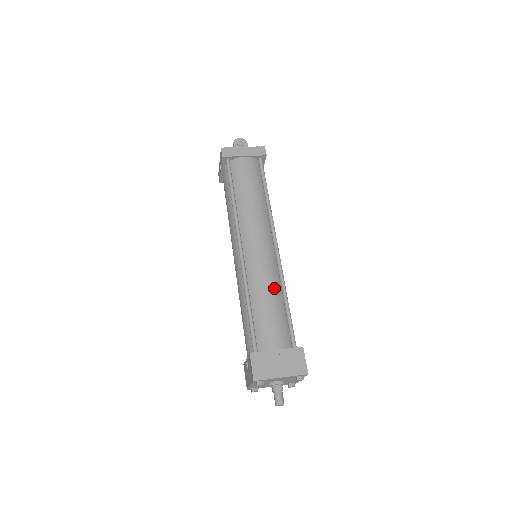
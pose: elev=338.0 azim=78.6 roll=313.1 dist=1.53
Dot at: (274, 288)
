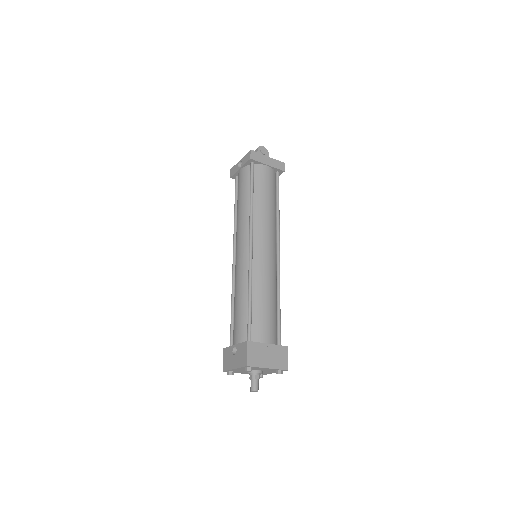
Dot at: (273, 290)
